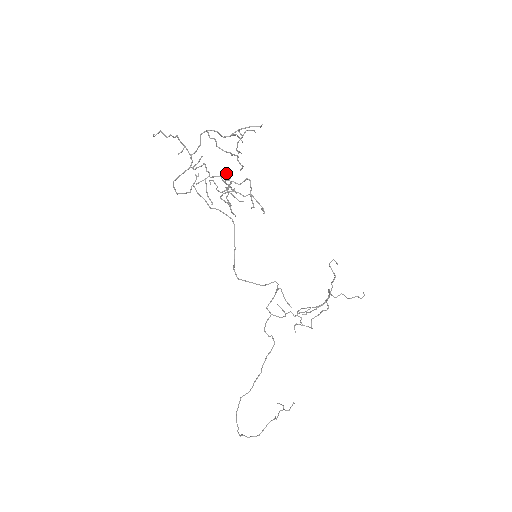
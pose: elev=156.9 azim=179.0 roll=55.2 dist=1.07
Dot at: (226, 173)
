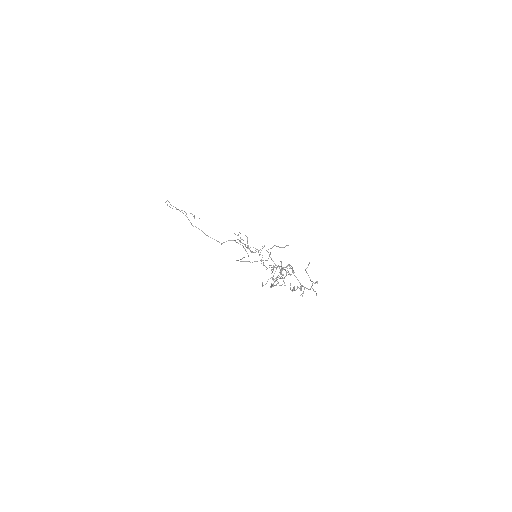
Dot at: occluded
